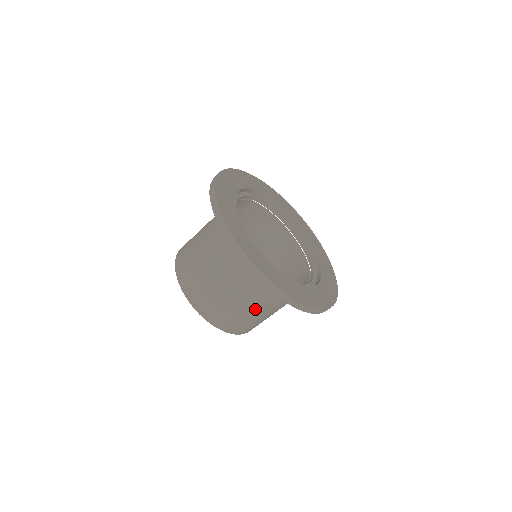
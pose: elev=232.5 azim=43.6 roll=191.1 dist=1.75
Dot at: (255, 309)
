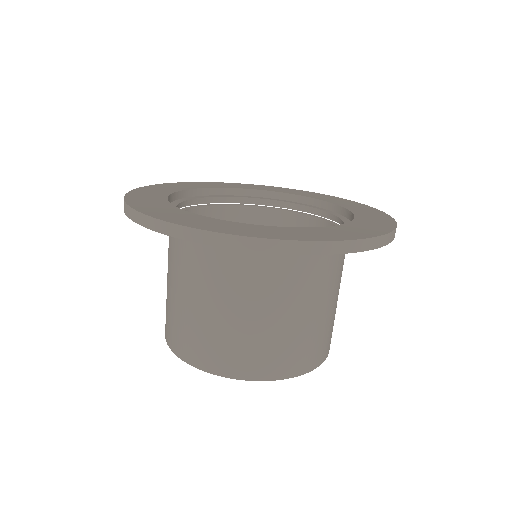
Dot at: (252, 313)
